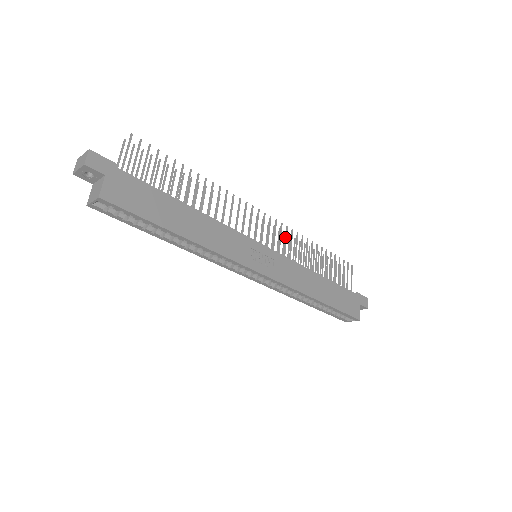
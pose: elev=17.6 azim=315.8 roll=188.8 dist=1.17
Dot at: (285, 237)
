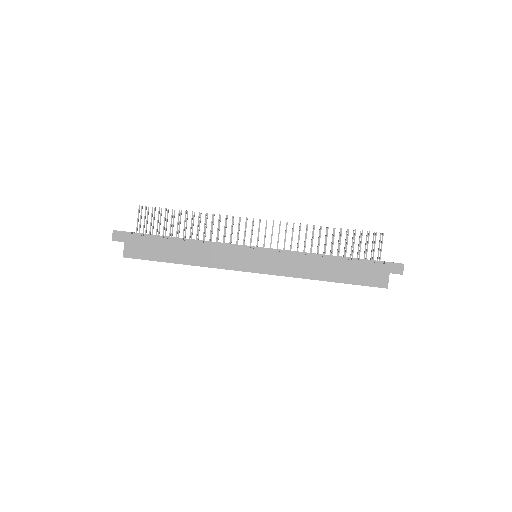
Dot at: (285, 232)
